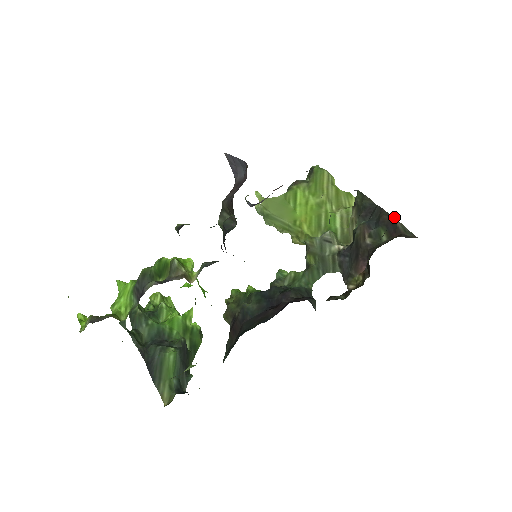
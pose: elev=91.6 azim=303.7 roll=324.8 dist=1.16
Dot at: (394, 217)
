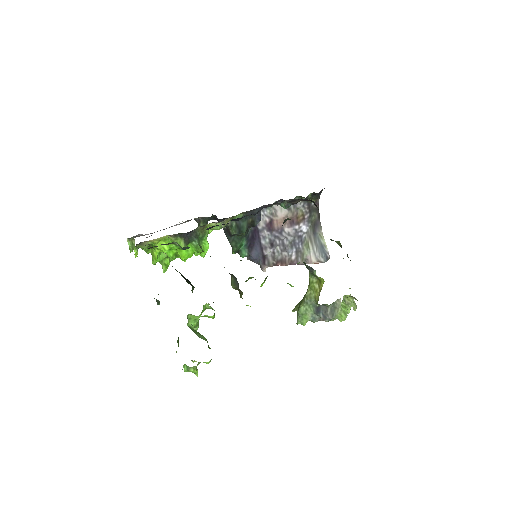
Dot at: occluded
